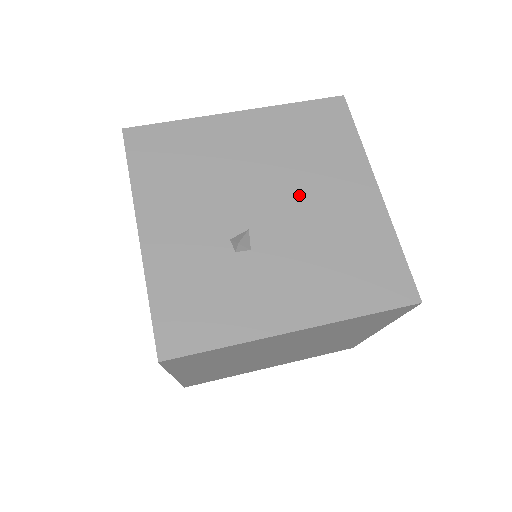
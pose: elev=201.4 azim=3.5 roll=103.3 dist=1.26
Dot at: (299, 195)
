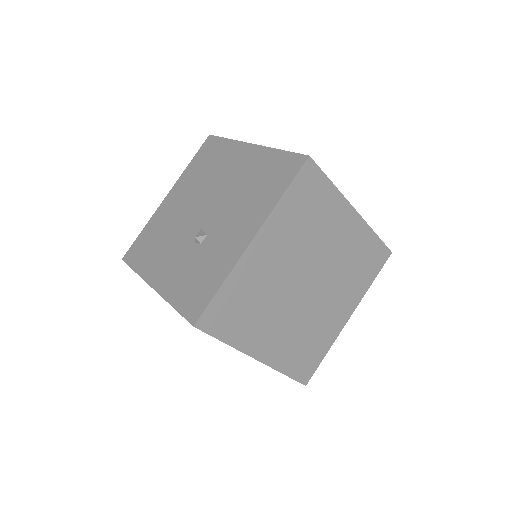
Dot at: (215, 190)
